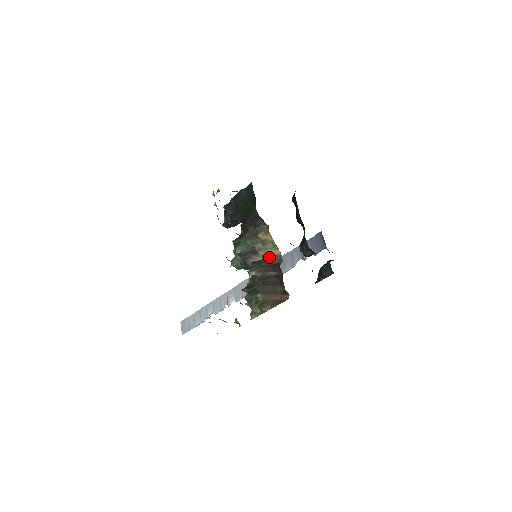
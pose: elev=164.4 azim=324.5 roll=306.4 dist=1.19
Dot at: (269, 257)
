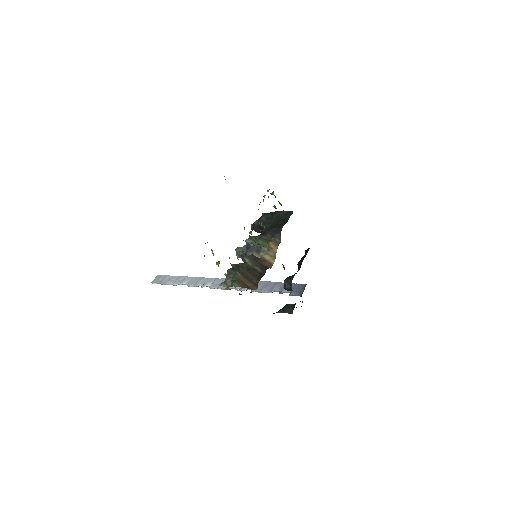
Dot at: (265, 260)
